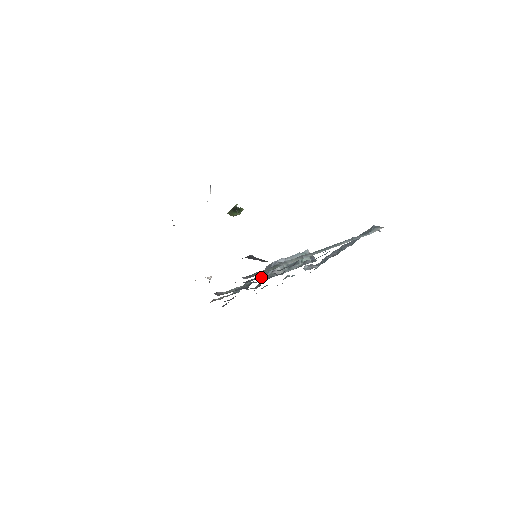
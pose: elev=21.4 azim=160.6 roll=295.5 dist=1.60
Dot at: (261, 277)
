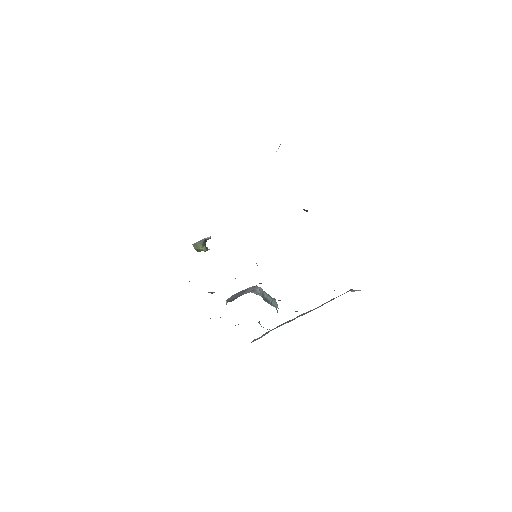
Dot at: (228, 300)
